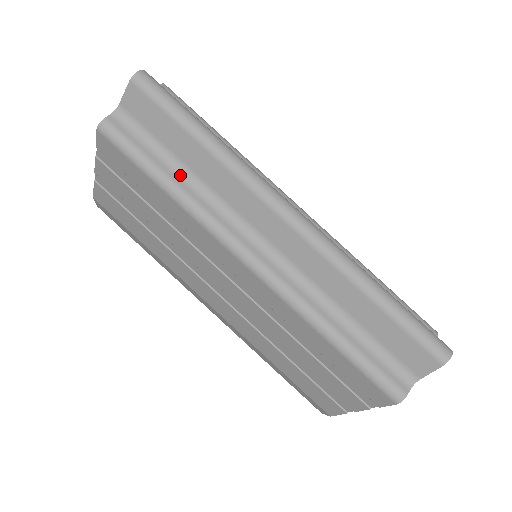
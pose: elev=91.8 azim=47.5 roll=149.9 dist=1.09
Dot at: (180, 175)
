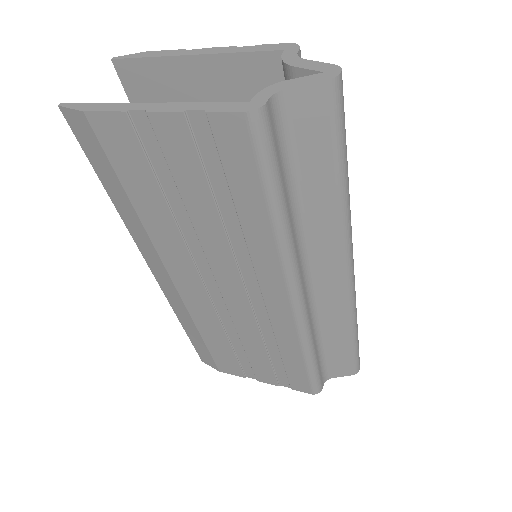
Dot at: (291, 203)
